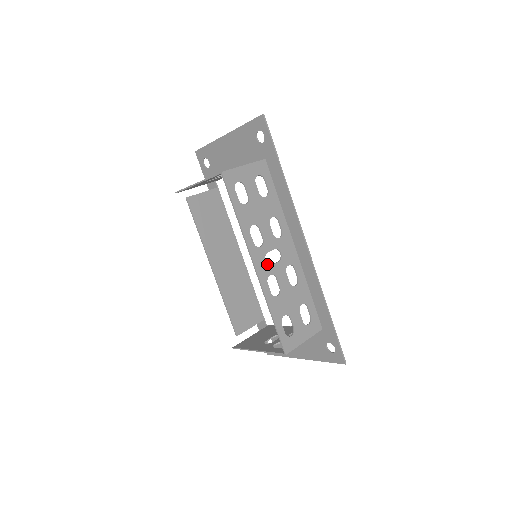
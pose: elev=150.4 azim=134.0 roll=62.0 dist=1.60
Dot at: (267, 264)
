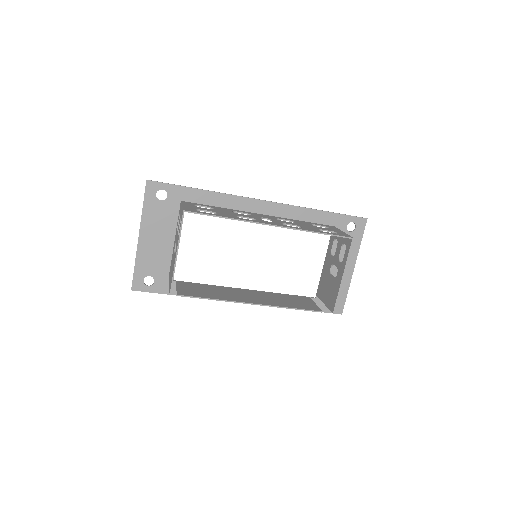
Dot at: (272, 222)
